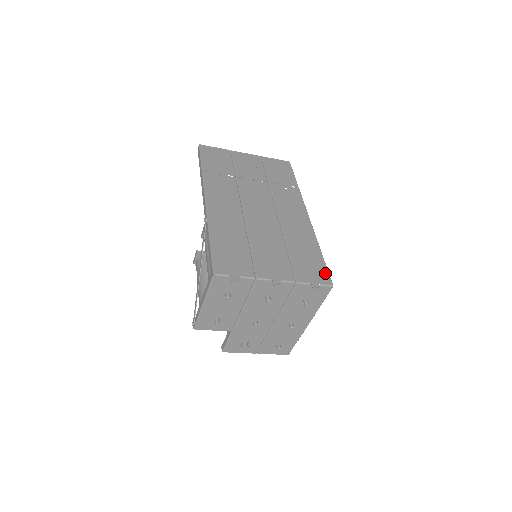
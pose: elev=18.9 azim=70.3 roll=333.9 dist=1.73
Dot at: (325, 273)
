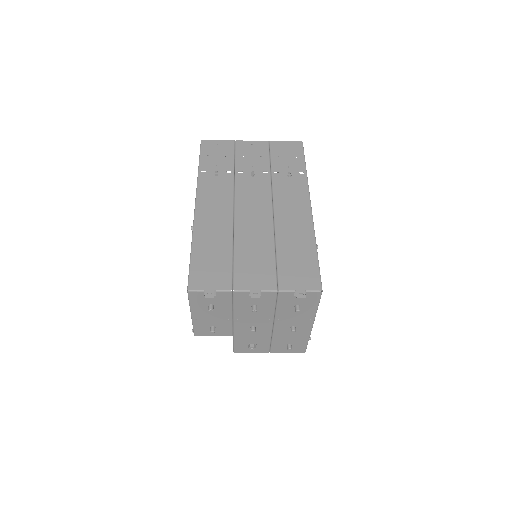
Dot at: (315, 276)
